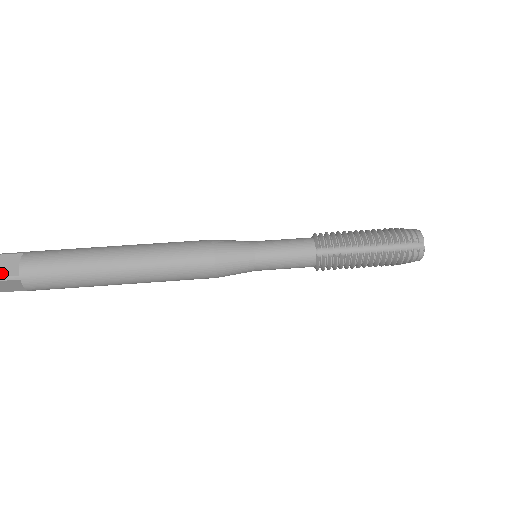
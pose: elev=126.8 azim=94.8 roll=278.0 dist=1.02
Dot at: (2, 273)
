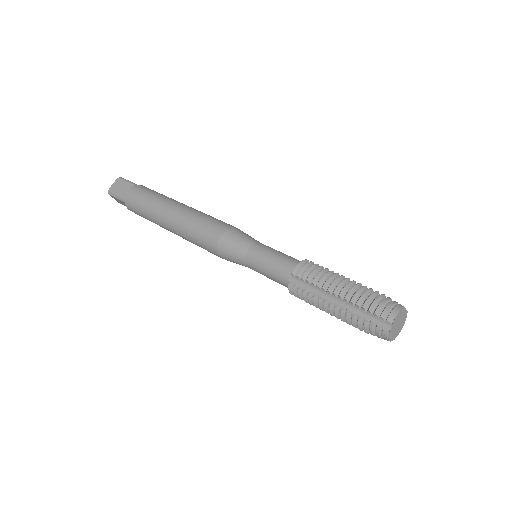
Dot at: (119, 194)
